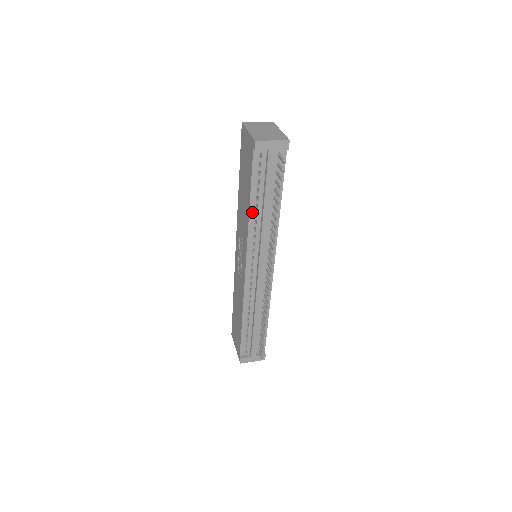
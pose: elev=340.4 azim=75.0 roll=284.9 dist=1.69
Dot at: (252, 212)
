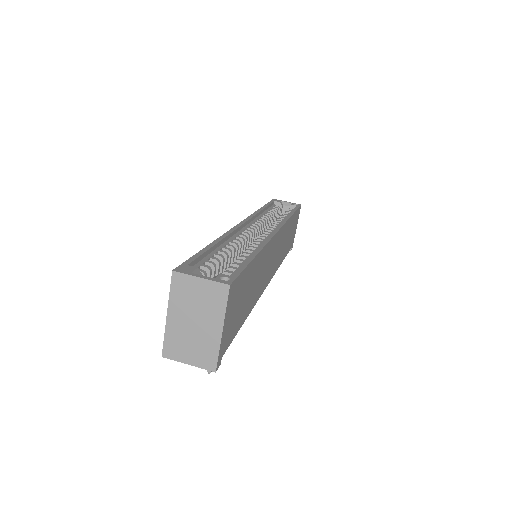
Dot at: occluded
